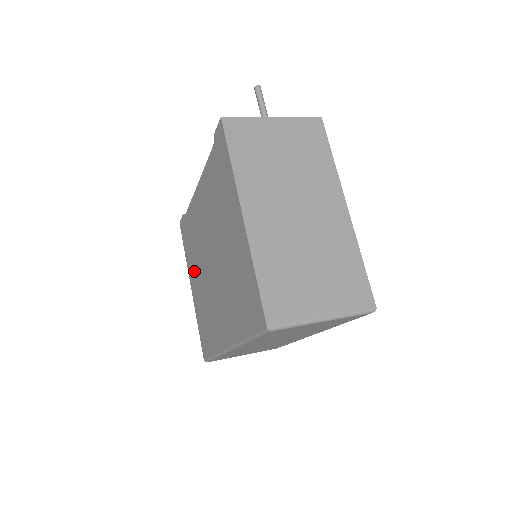
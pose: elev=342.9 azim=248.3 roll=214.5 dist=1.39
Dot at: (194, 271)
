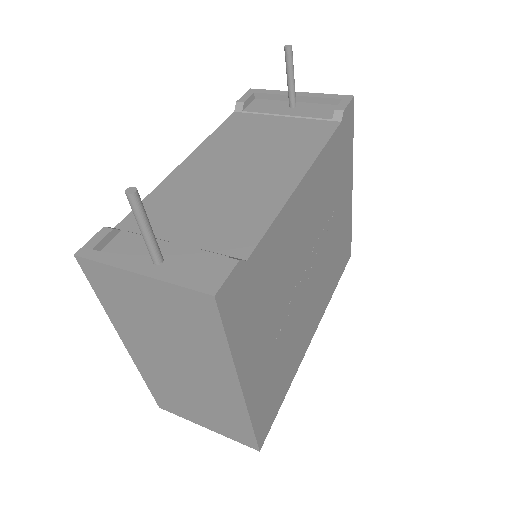
Dot at: occluded
